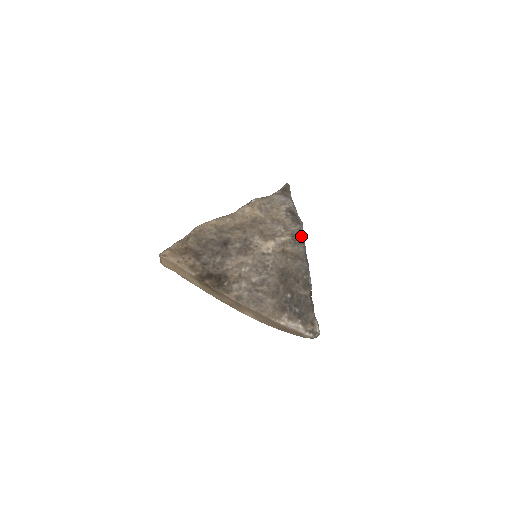
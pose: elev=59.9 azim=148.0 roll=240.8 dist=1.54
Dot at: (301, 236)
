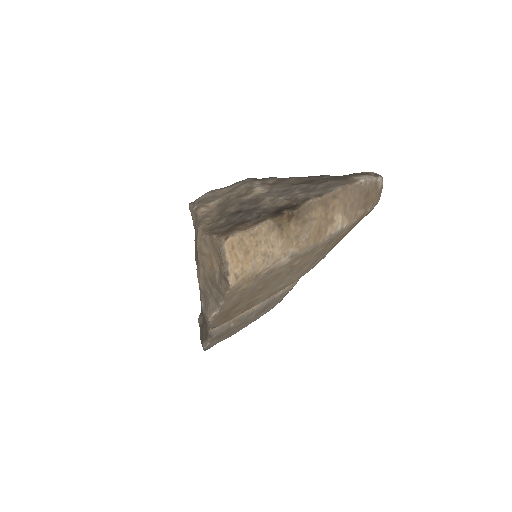
Dot at: (260, 179)
